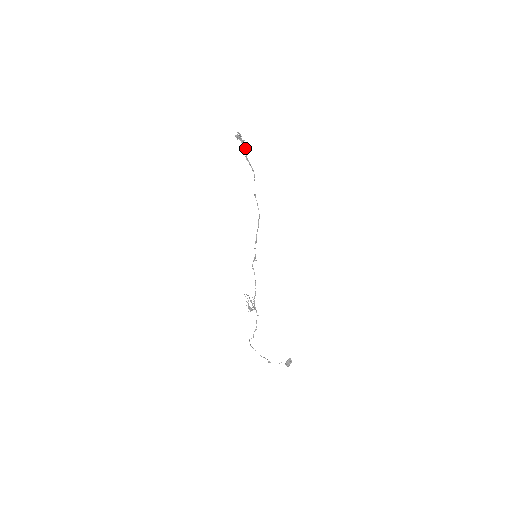
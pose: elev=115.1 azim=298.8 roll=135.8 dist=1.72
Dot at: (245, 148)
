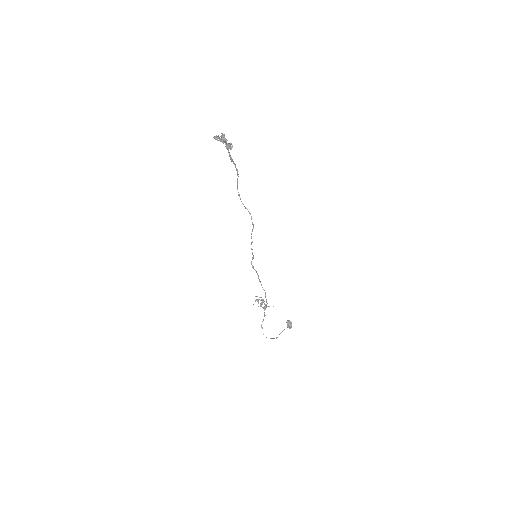
Dot at: (231, 149)
